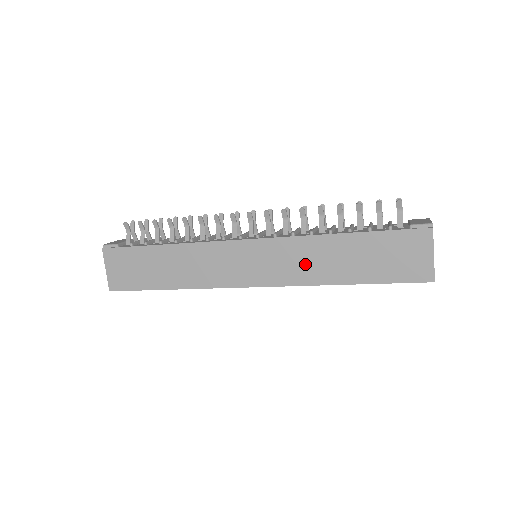
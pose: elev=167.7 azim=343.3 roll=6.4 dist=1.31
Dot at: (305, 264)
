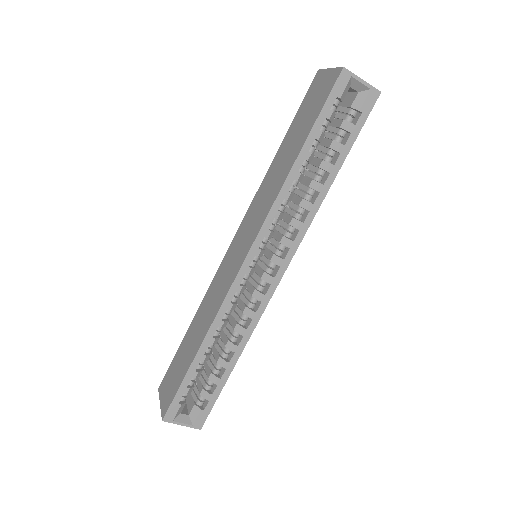
Dot at: (267, 195)
